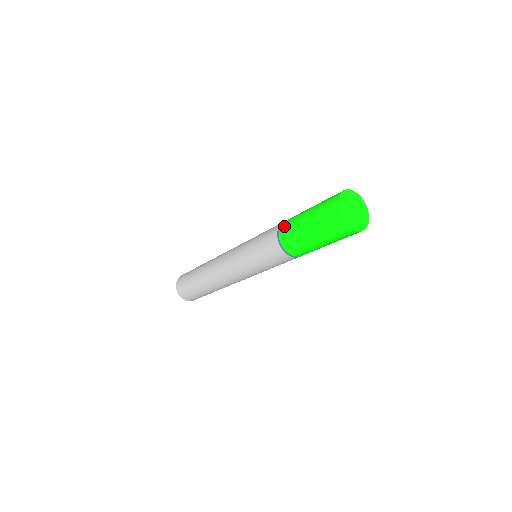
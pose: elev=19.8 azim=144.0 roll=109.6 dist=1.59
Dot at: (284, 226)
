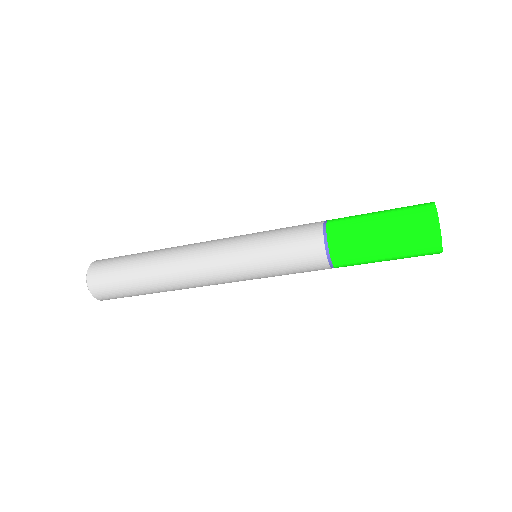
Dot at: (338, 244)
